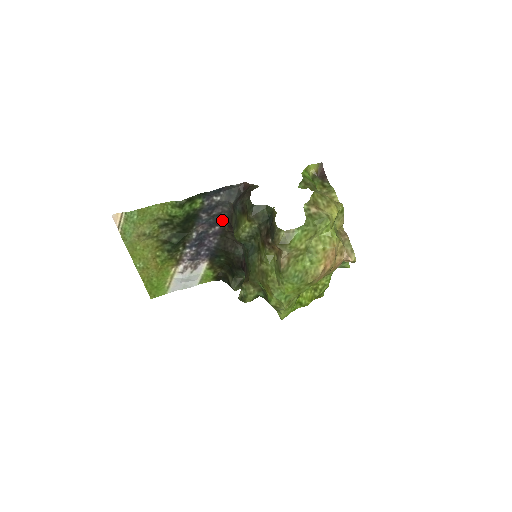
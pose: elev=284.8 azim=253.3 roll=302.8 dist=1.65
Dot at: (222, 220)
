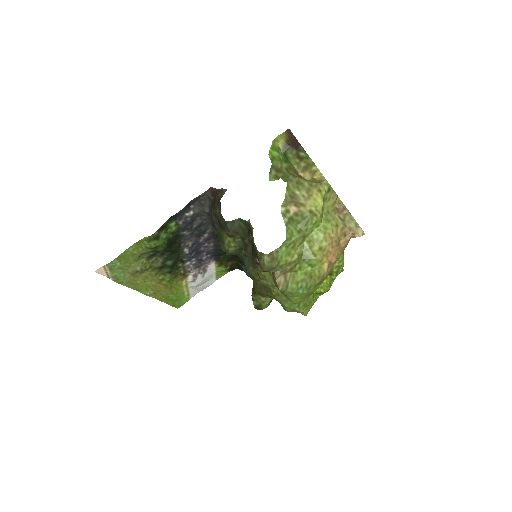
Dot at: (207, 227)
